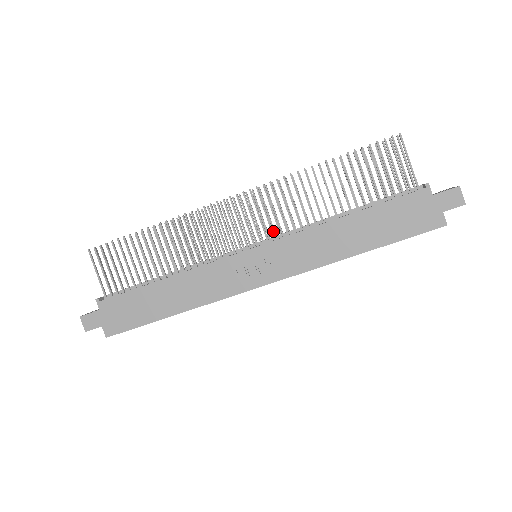
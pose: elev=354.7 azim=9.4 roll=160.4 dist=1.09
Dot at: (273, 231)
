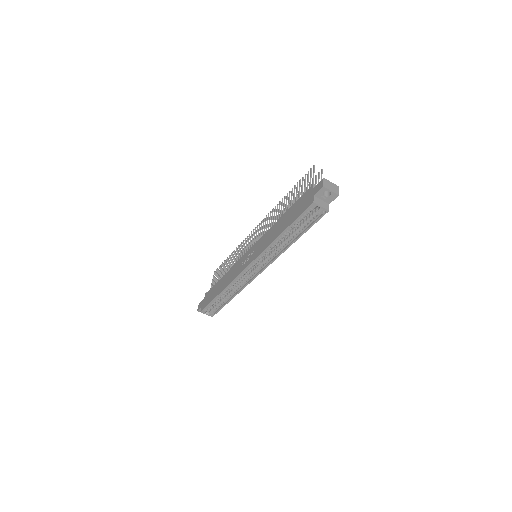
Dot at: occluded
